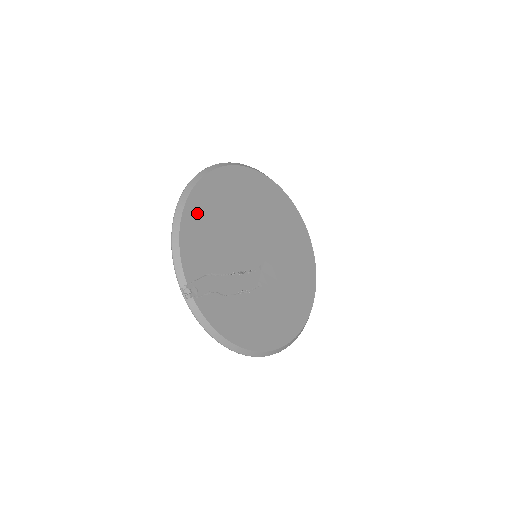
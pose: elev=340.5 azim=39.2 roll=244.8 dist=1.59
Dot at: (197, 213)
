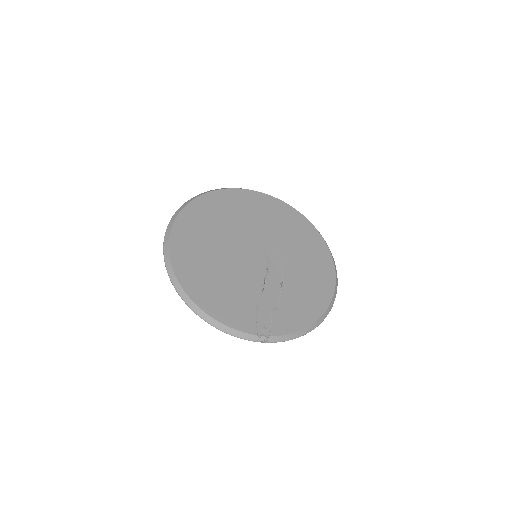
Dot at: (202, 292)
